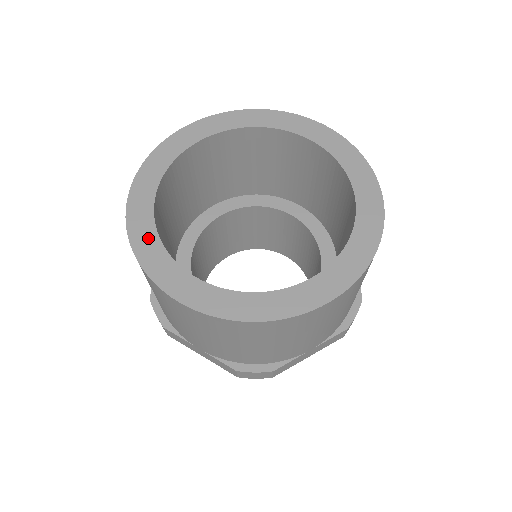
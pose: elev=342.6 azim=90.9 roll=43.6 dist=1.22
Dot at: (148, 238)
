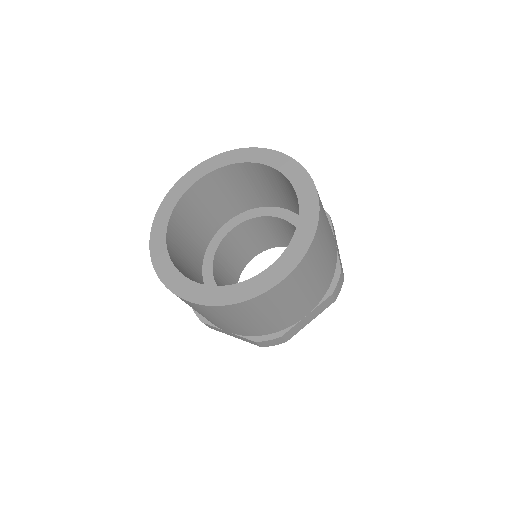
Dot at: (173, 200)
